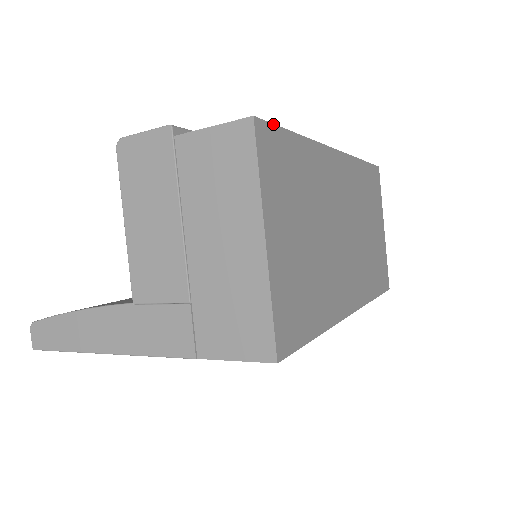
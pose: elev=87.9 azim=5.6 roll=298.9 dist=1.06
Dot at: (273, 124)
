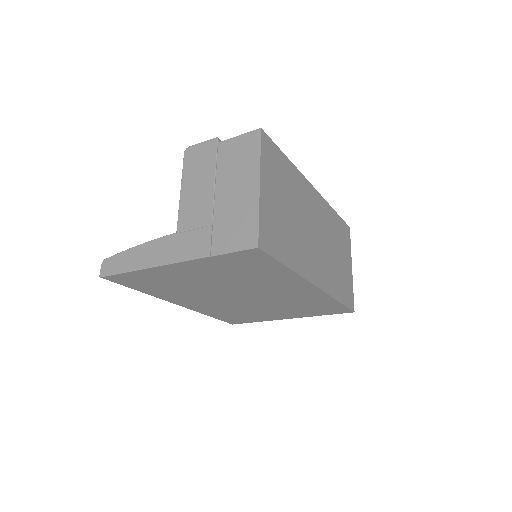
Dot at: occluded
